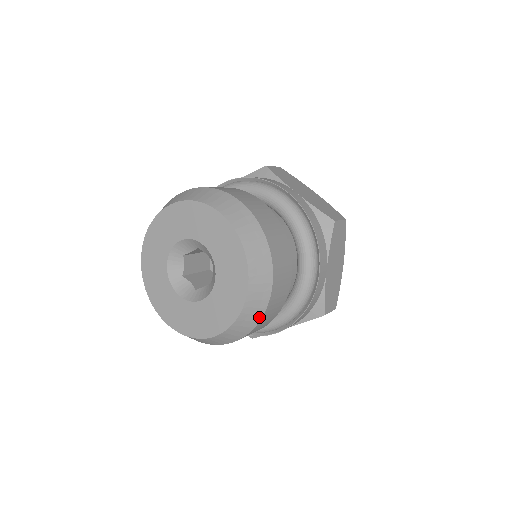
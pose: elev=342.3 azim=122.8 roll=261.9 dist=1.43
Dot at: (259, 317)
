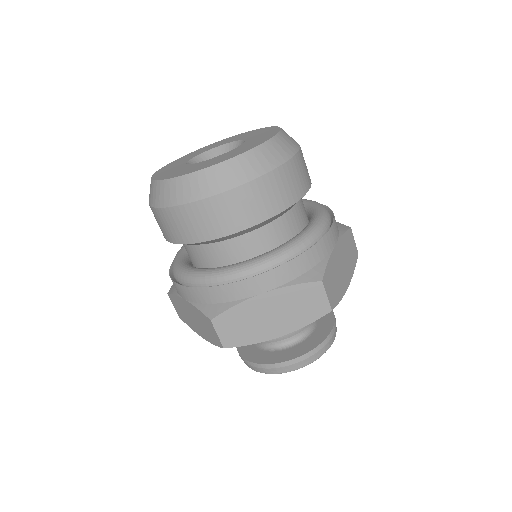
Dot at: (270, 167)
